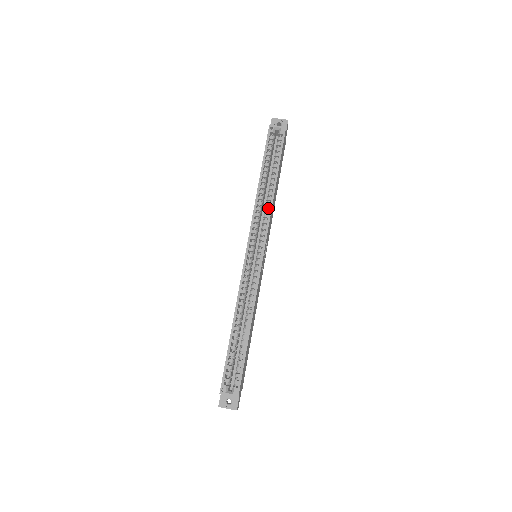
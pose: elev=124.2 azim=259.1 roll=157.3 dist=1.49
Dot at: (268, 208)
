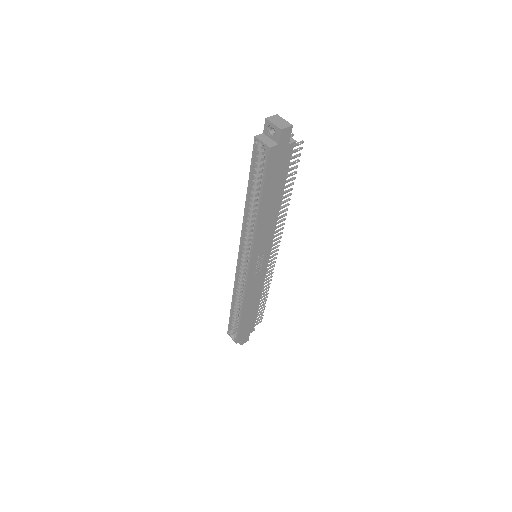
Dot at: occluded
